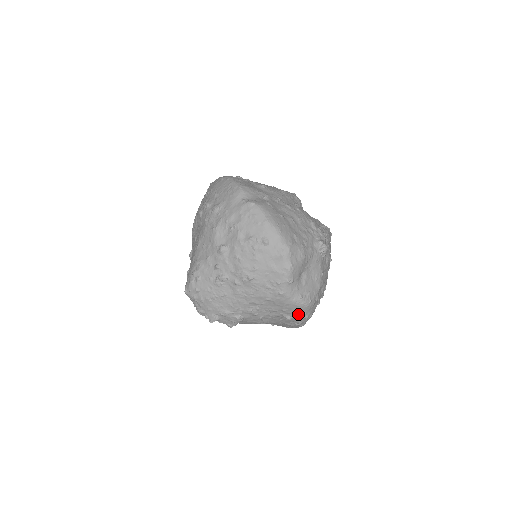
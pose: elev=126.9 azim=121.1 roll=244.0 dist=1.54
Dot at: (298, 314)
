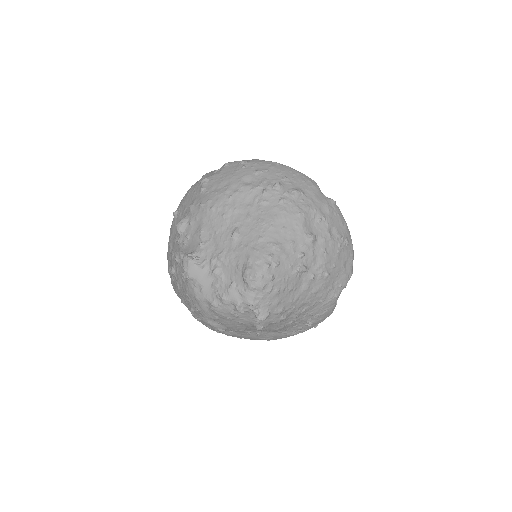
Dot at: (319, 321)
